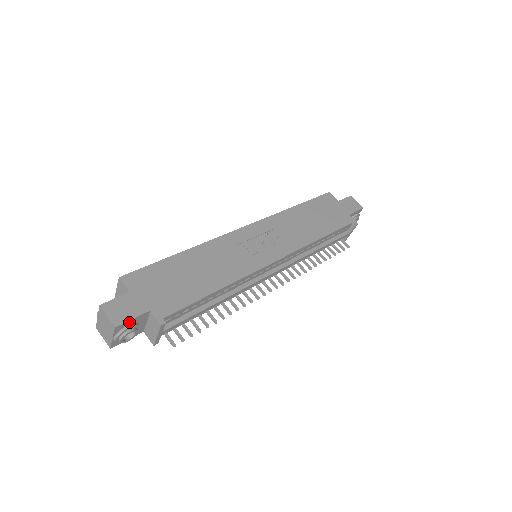
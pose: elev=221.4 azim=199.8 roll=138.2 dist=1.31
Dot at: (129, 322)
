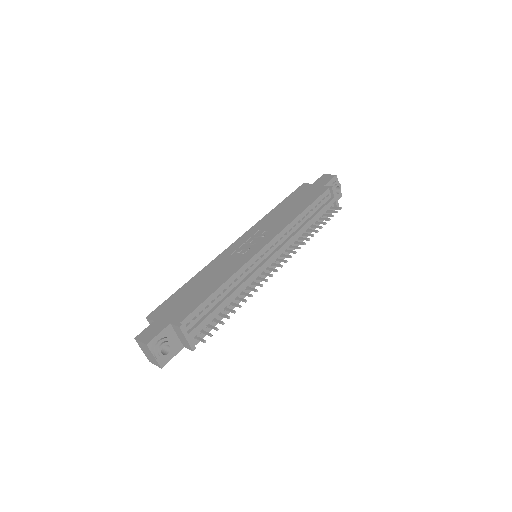
Dot at: (157, 338)
